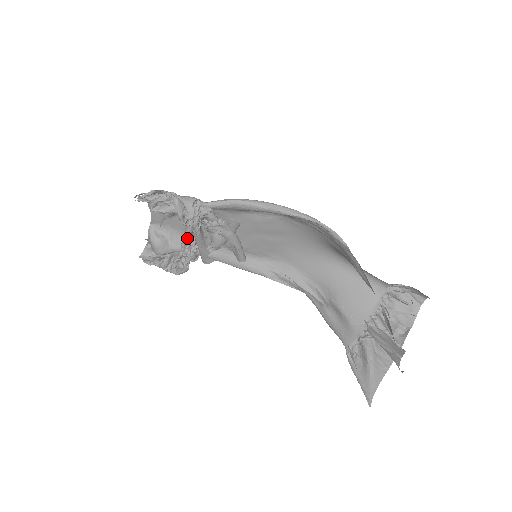
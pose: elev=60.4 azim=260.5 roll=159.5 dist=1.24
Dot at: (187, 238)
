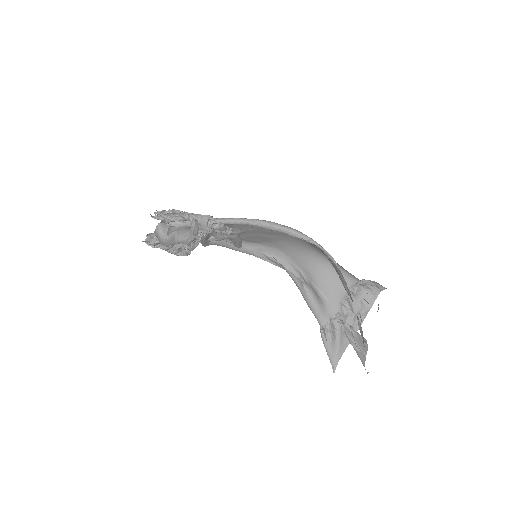
Dot at: (194, 238)
